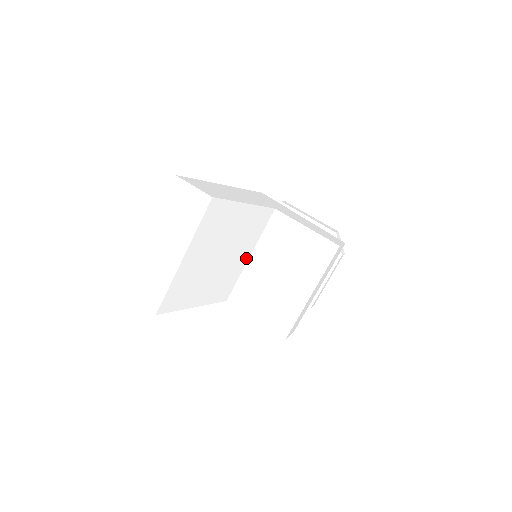
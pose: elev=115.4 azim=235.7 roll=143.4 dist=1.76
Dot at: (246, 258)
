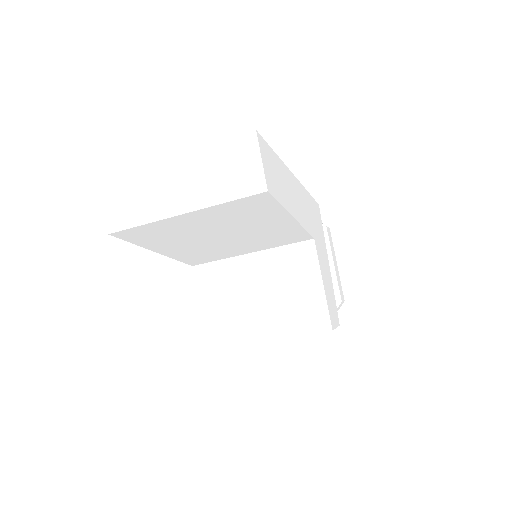
Dot at: (245, 251)
